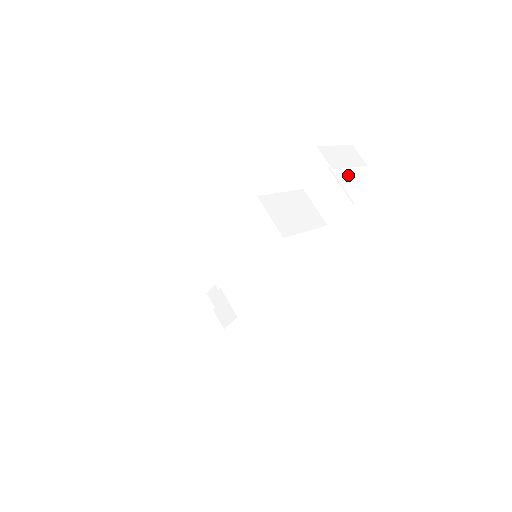
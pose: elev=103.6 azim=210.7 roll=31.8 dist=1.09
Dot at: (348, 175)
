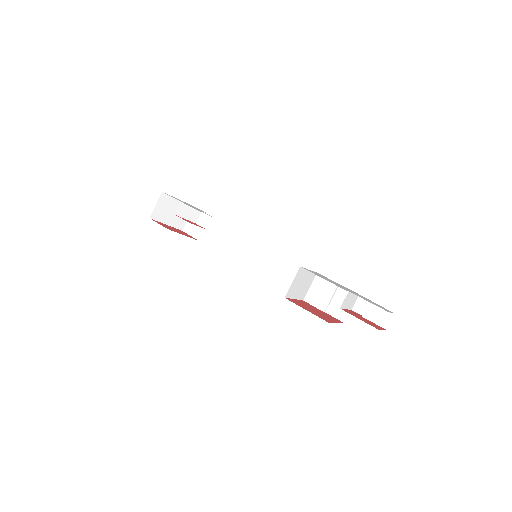
Dot at: (340, 300)
